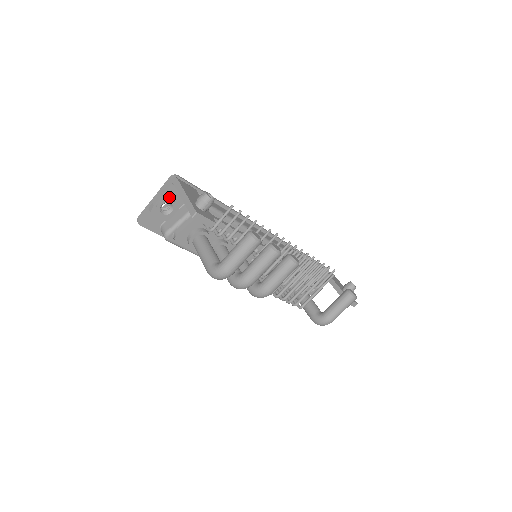
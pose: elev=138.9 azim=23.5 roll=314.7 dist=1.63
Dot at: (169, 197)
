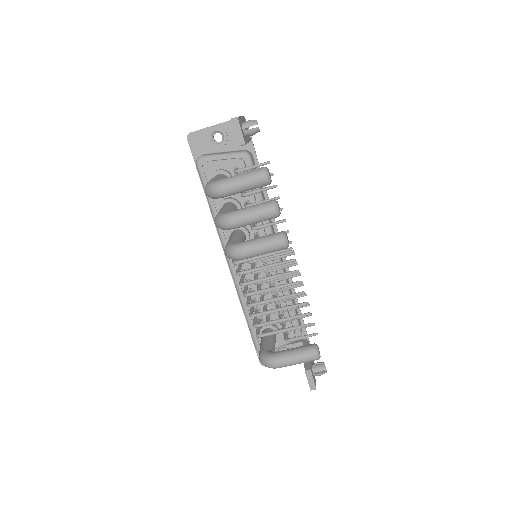
Dot at: (227, 130)
